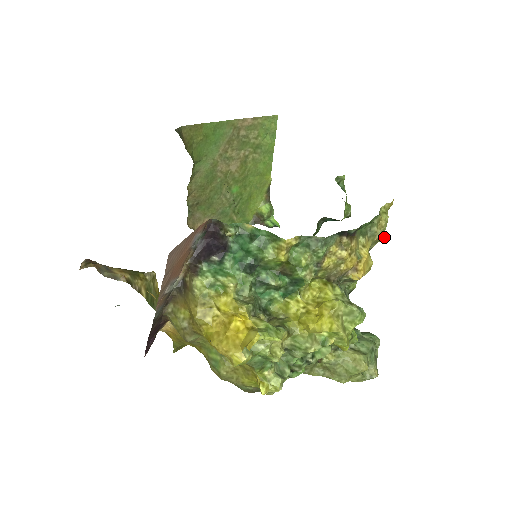
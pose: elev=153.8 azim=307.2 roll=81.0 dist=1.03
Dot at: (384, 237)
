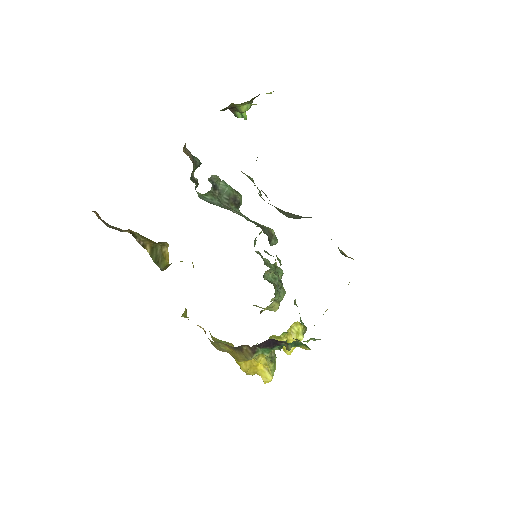
Dot at: occluded
